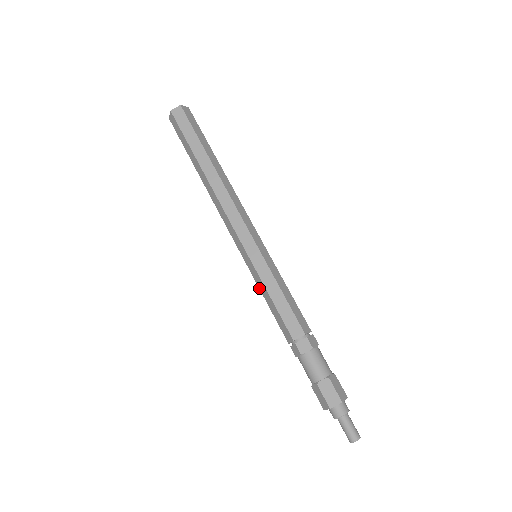
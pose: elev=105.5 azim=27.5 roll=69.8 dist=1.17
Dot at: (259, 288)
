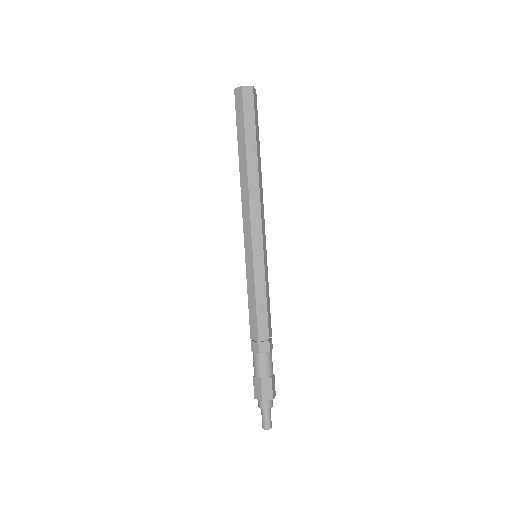
Dot at: occluded
